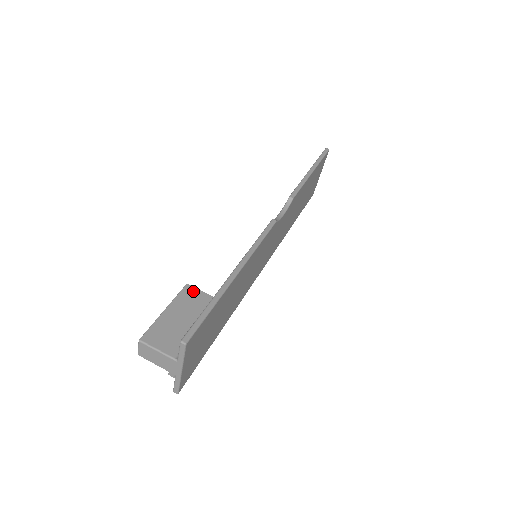
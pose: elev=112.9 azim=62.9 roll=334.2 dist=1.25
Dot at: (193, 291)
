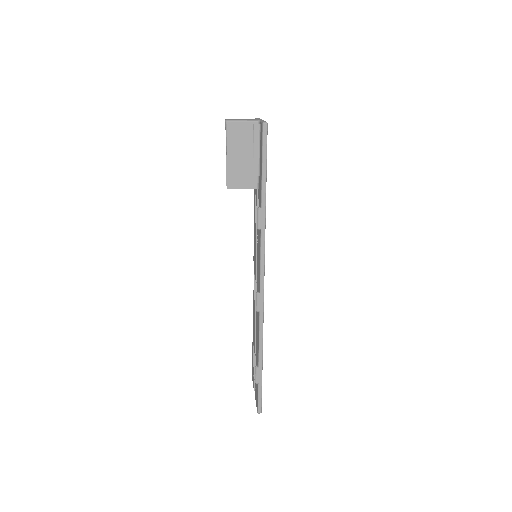
Dot at: occluded
